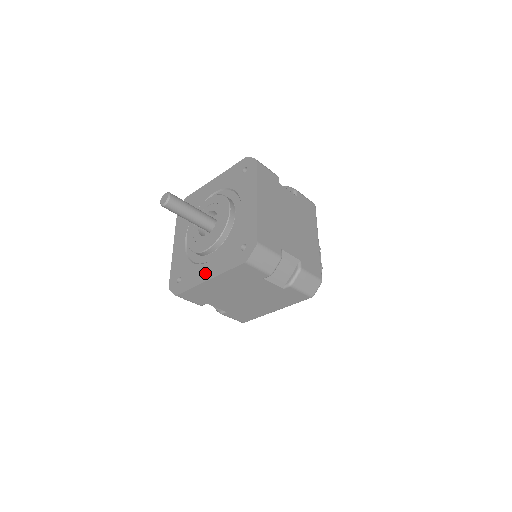
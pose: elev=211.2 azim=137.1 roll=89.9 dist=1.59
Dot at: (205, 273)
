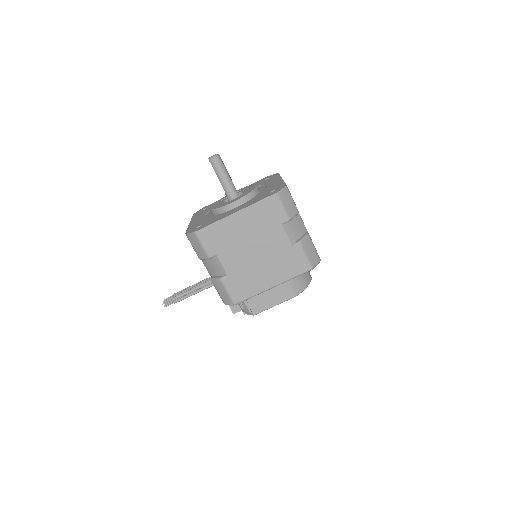
Dot at: (231, 212)
